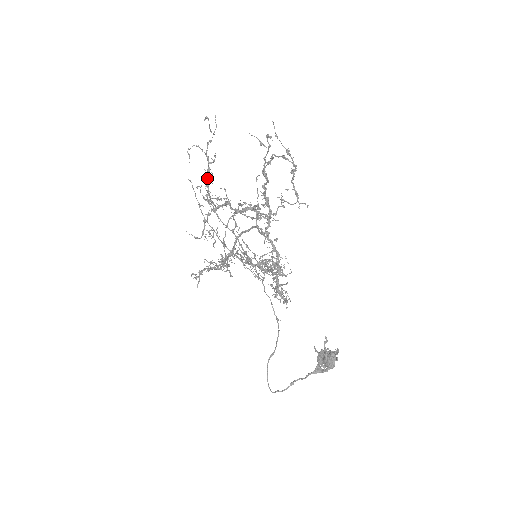
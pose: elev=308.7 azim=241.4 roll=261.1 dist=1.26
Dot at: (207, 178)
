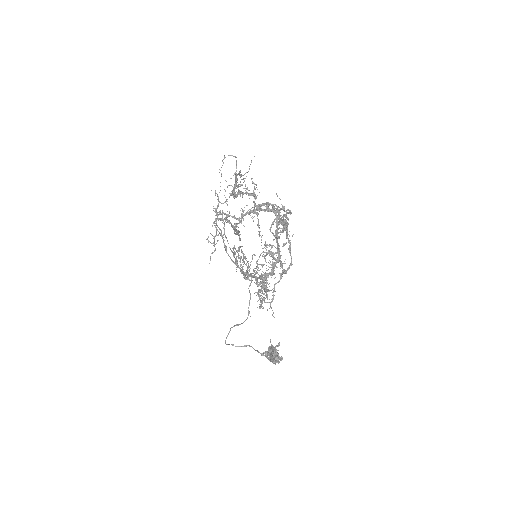
Dot at: occluded
